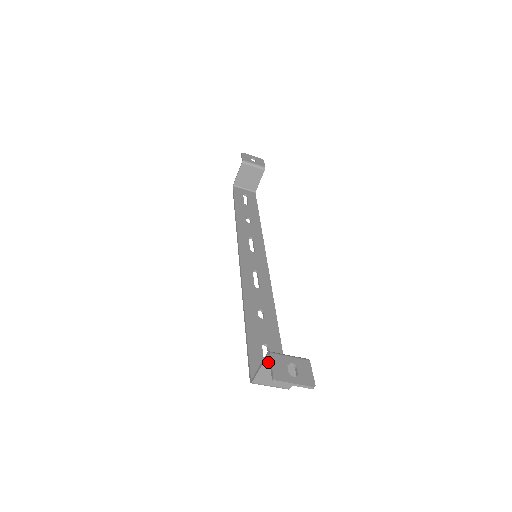
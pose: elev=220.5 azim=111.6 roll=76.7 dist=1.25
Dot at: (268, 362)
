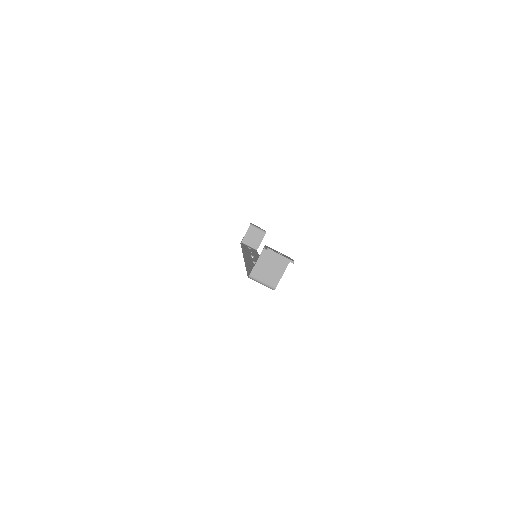
Dot at: (263, 256)
